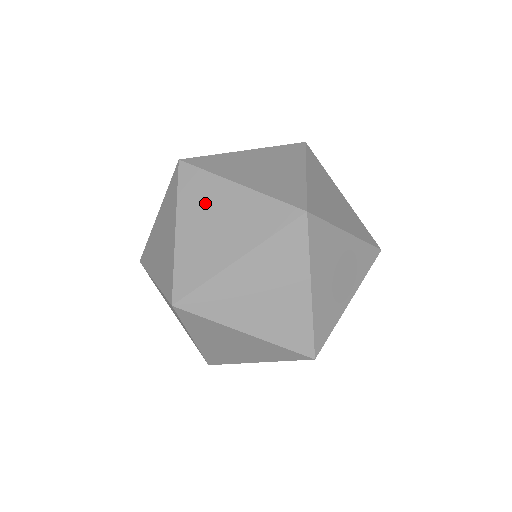
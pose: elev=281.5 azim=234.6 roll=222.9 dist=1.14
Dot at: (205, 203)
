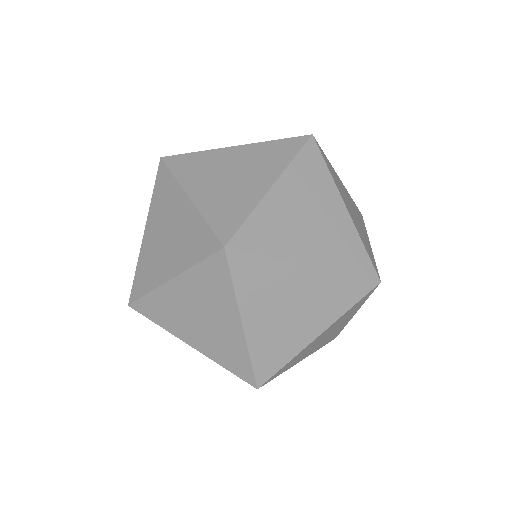
Dot at: (209, 169)
